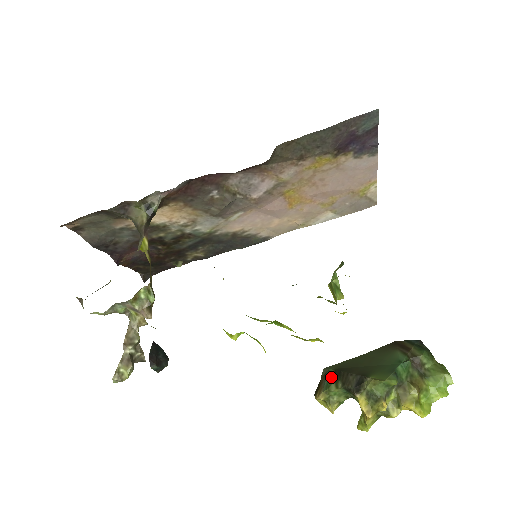
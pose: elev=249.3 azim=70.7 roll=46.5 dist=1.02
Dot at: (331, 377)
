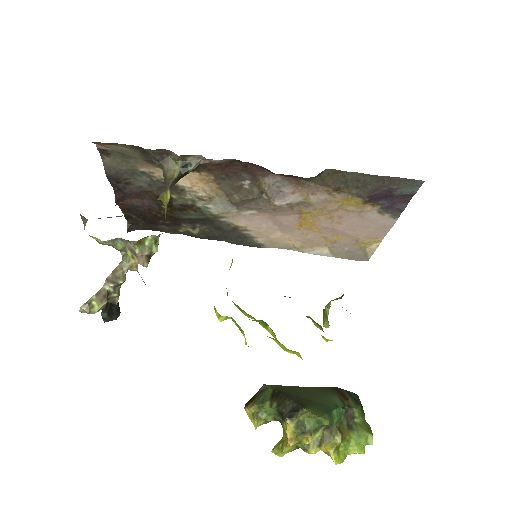
Dot at: (268, 395)
